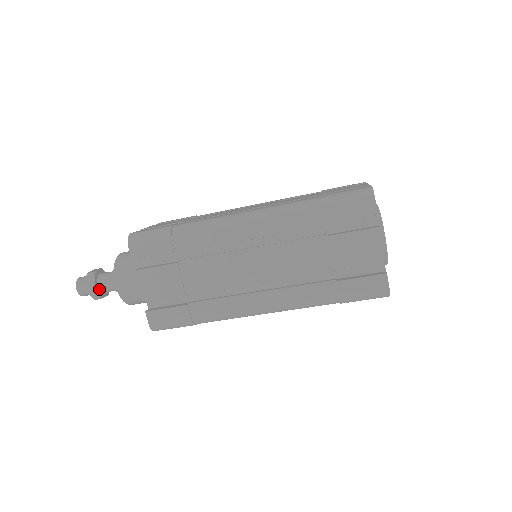
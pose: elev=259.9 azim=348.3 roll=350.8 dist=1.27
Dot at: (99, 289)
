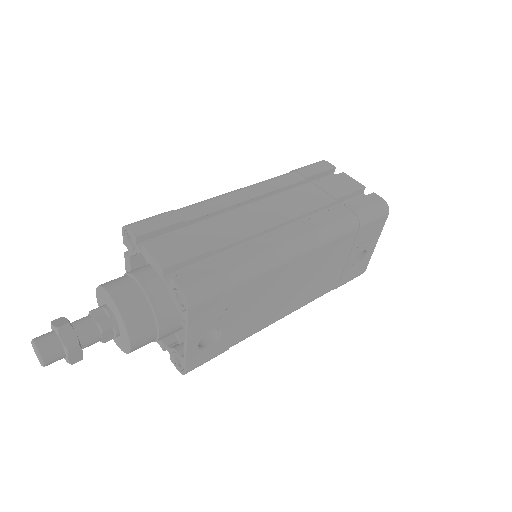
Dot at: (74, 333)
